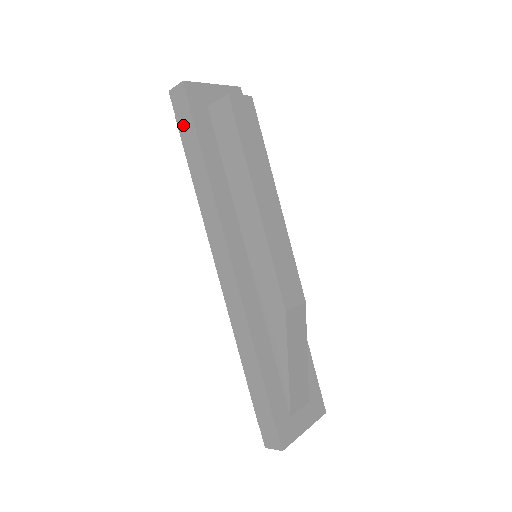
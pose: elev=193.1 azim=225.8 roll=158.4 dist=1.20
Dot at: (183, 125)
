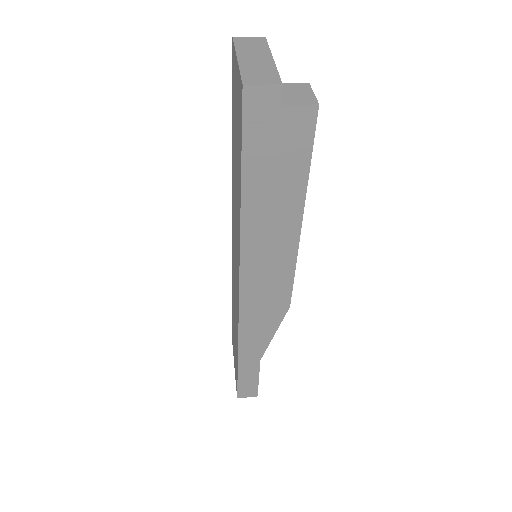
Dot at: (255, 142)
